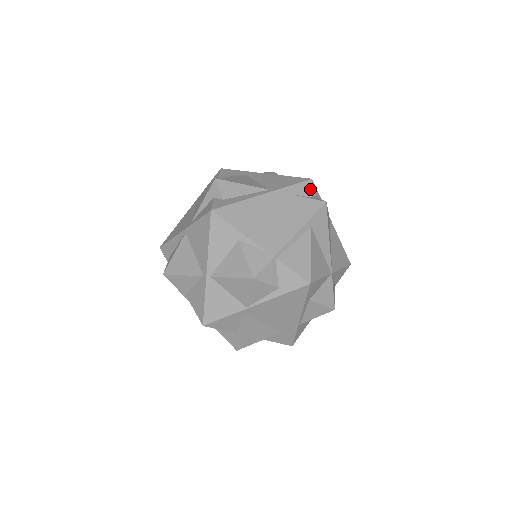
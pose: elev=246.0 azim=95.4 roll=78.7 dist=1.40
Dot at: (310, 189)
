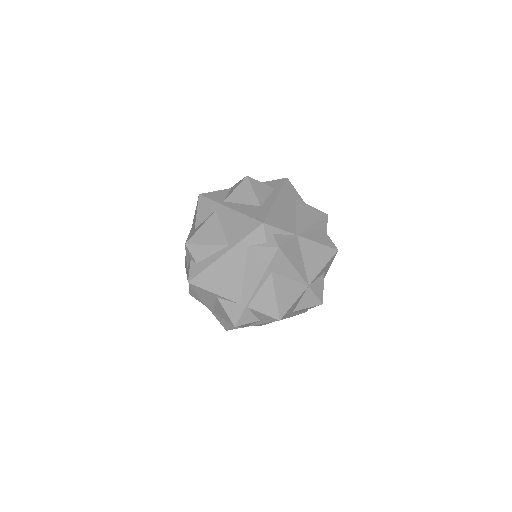
Dot at: (263, 235)
